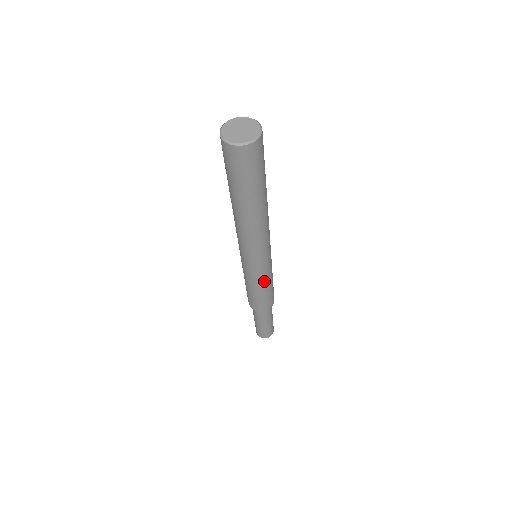
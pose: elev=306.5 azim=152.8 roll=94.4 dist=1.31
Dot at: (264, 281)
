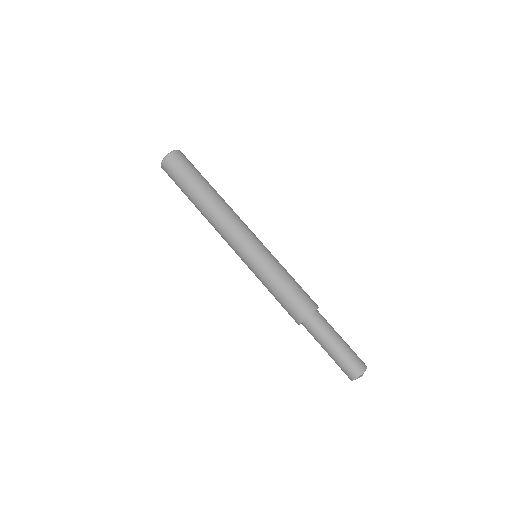
Dot at: (267, 276)
